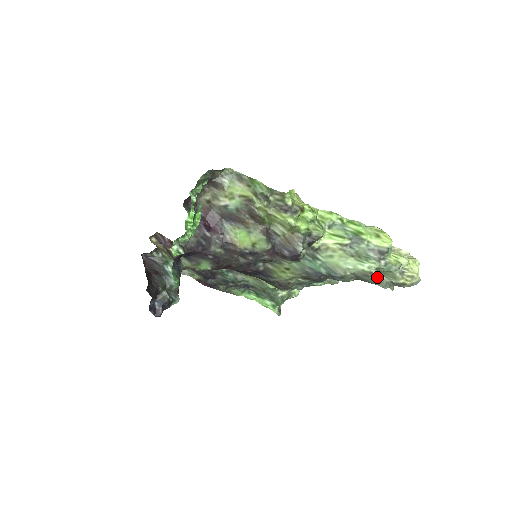
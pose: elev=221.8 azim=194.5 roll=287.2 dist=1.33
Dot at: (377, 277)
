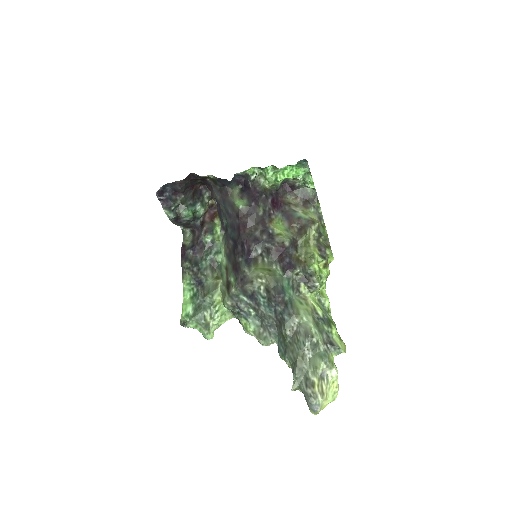
Dot at: (307, 352)
